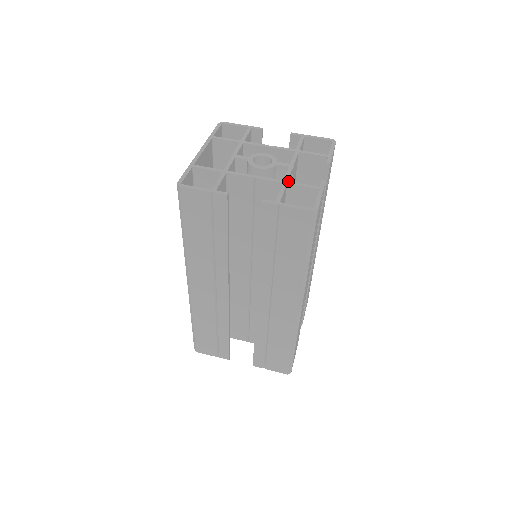
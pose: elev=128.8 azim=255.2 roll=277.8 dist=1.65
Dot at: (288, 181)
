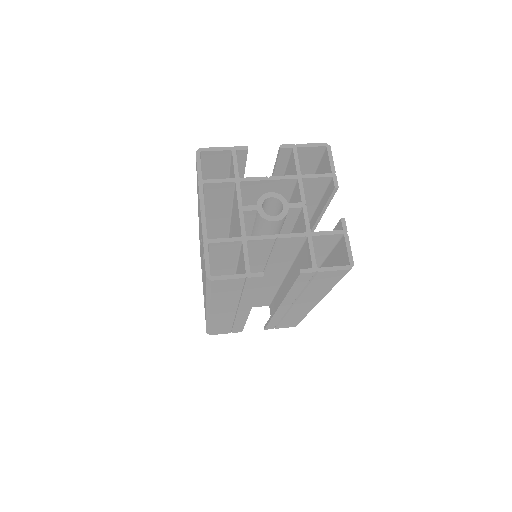
Dot at: (311, 232)
